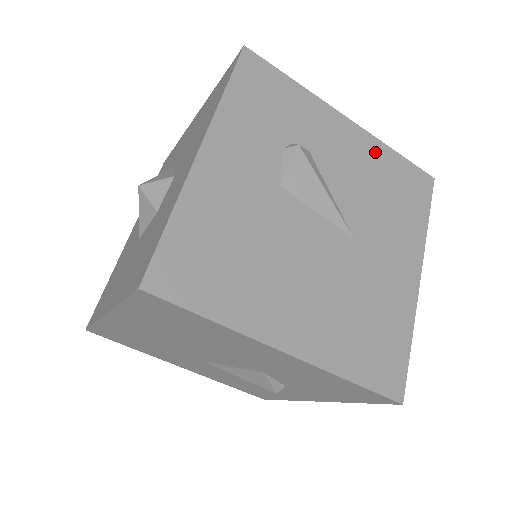
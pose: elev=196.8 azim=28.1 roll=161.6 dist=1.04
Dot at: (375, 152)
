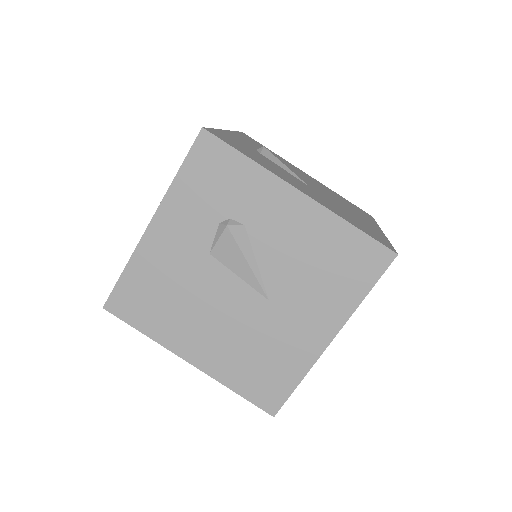
Dot at: (323, 225)
